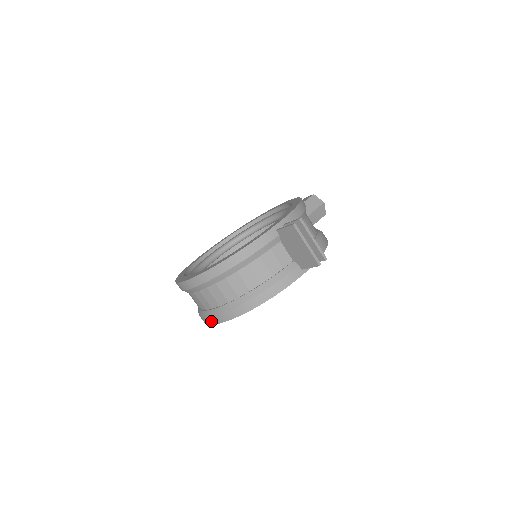
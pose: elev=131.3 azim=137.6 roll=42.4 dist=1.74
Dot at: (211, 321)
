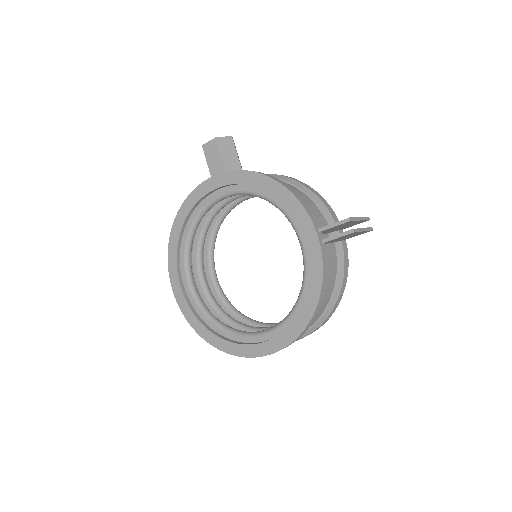
Dot at: occluded
